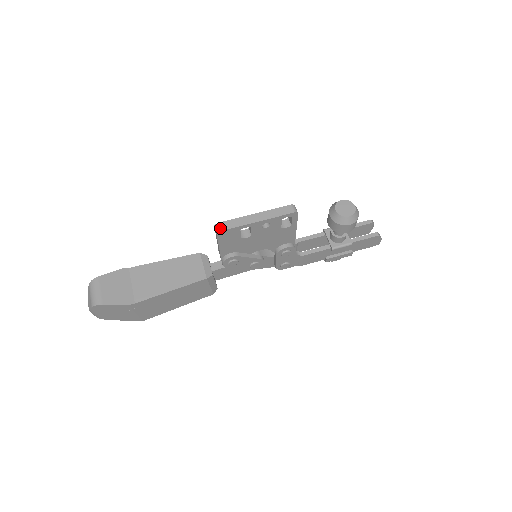
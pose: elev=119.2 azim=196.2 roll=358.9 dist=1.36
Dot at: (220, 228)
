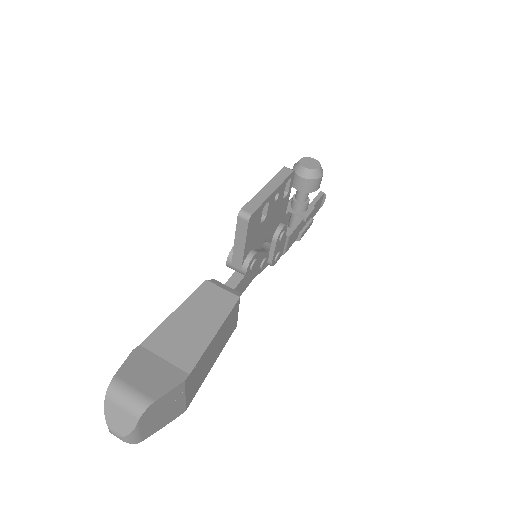
Dot at: (248, 212)
